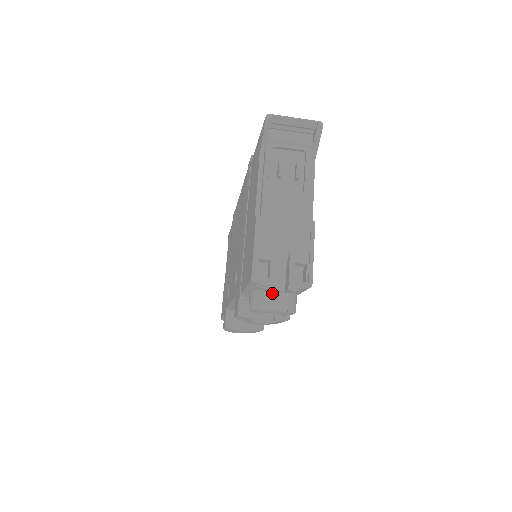
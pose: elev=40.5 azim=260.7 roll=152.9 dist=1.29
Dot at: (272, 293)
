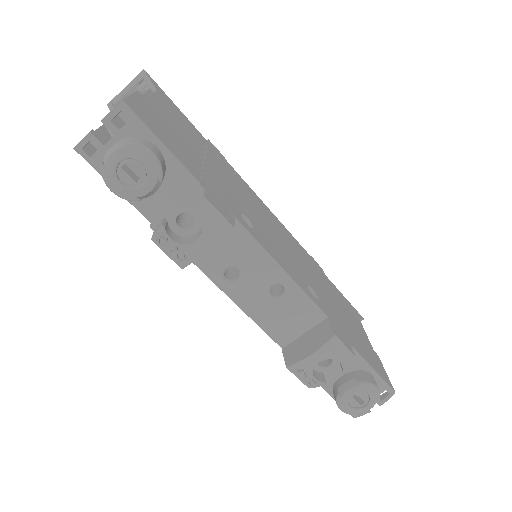
Dot at: occluded
